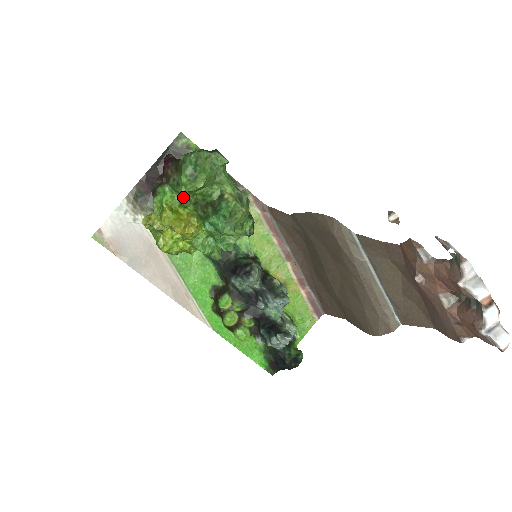
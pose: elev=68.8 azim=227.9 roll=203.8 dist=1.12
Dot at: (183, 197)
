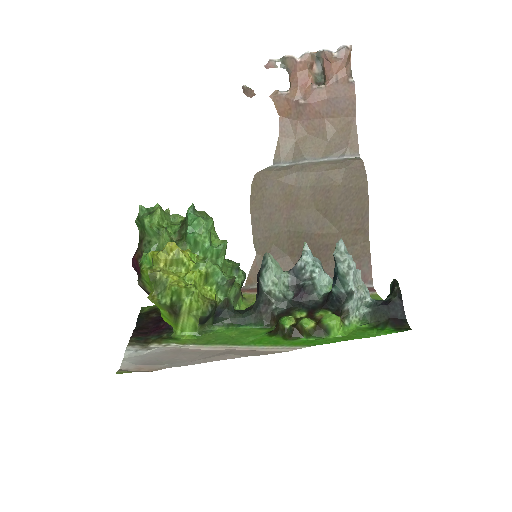
Dot at: (160, 245)
